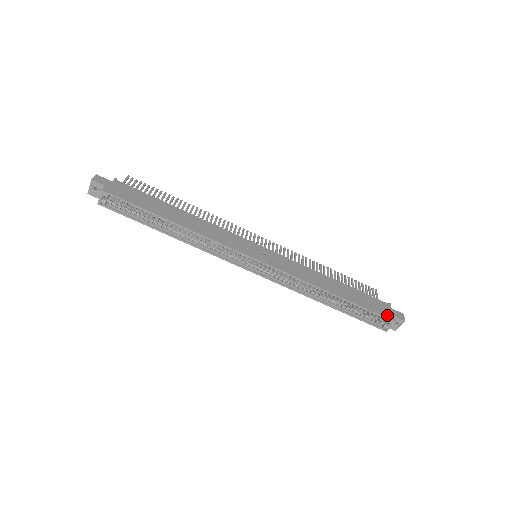
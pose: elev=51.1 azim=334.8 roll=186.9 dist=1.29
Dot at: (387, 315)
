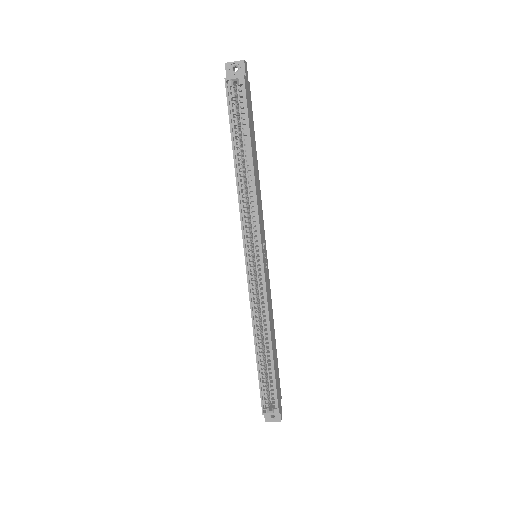
Dot at: (279, 403)
